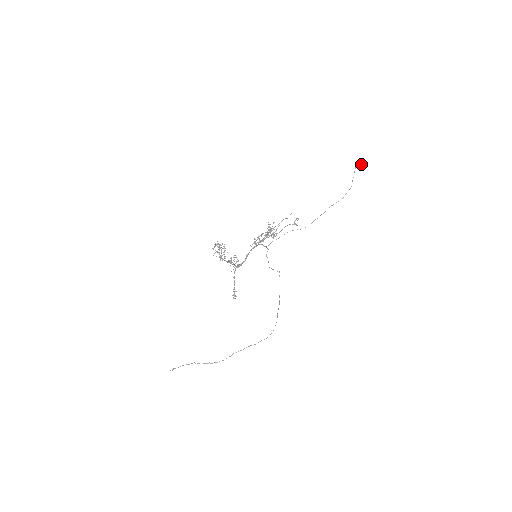
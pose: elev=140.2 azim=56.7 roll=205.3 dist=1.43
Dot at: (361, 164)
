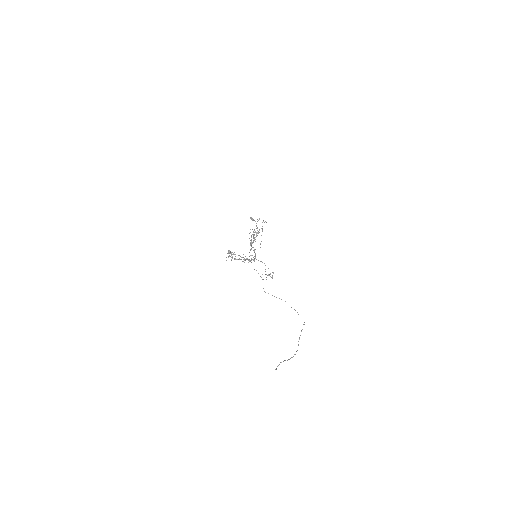
Dot at: (253, 219)
